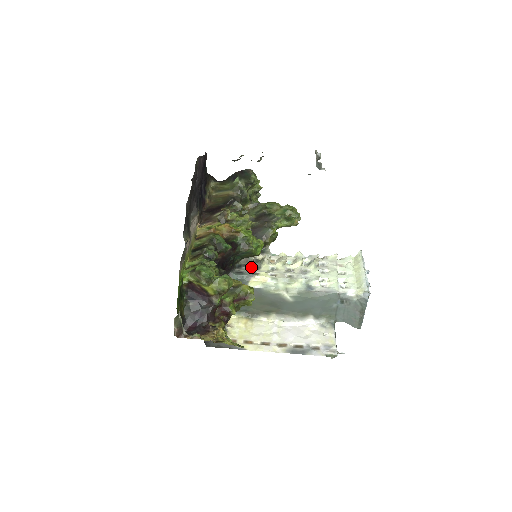
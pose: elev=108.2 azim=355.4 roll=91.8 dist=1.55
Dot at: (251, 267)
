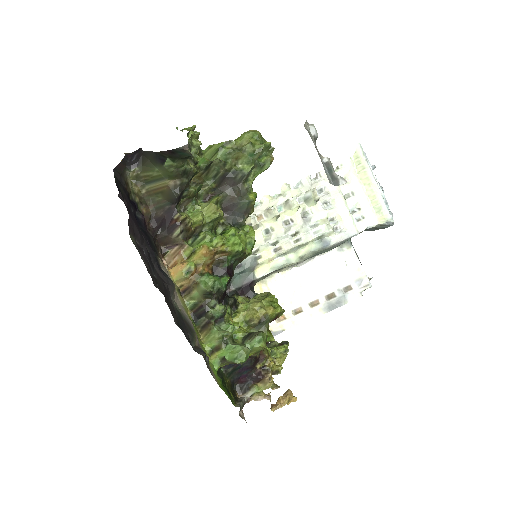
Dot at: occluded
